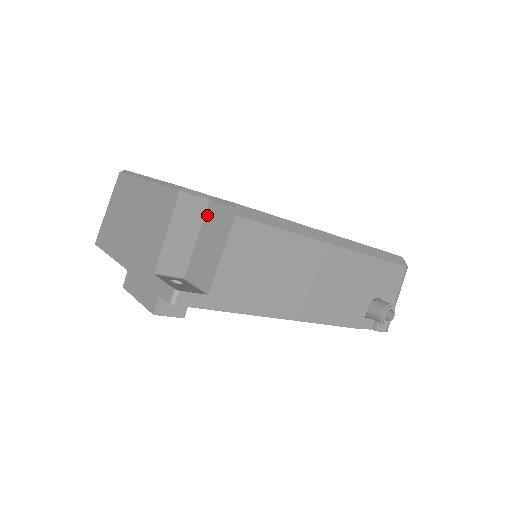
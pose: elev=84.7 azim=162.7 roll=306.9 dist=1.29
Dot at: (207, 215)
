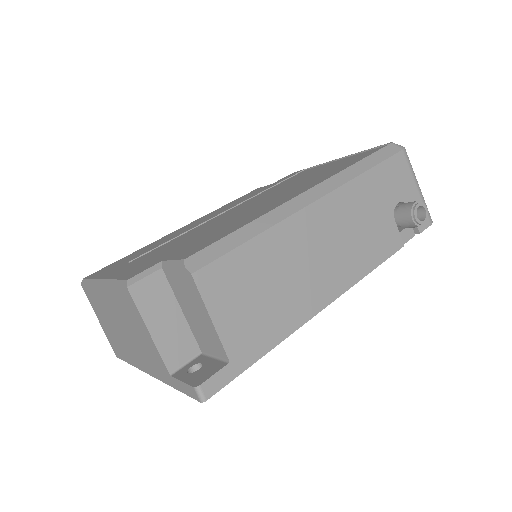
Dot at: (171, 284)
